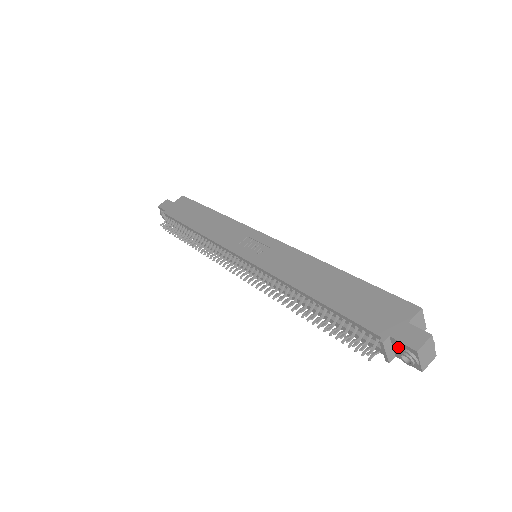
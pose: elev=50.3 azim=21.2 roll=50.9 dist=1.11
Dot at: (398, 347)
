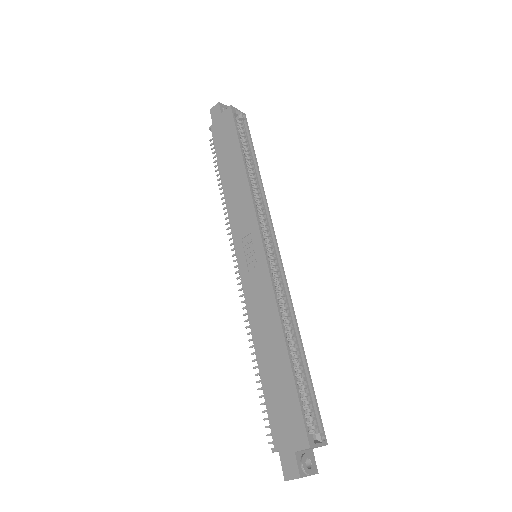
Dot at: occluded
